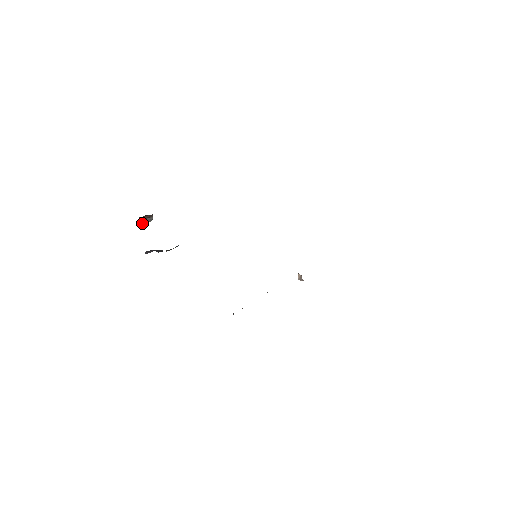
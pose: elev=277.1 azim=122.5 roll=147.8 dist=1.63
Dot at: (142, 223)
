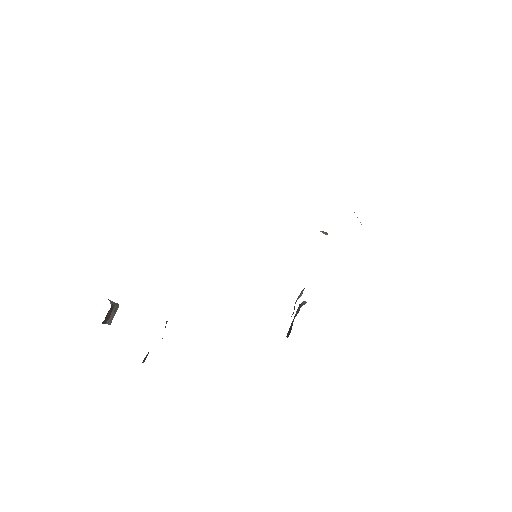
Dot at: (112, 319)
